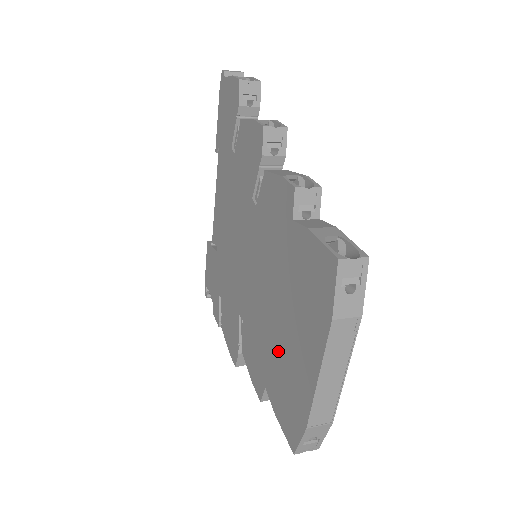
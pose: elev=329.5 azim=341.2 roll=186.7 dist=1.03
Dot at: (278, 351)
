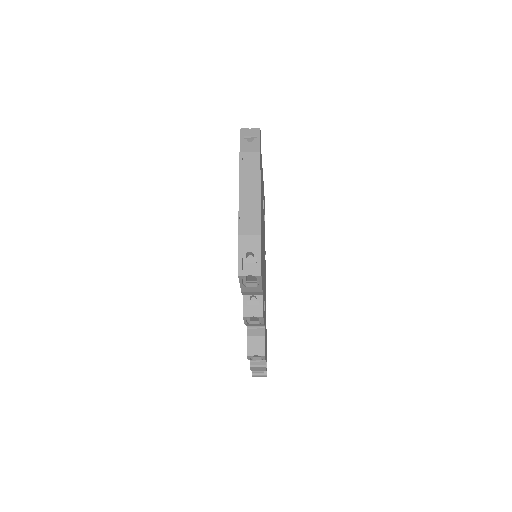
Dot at: occluded
